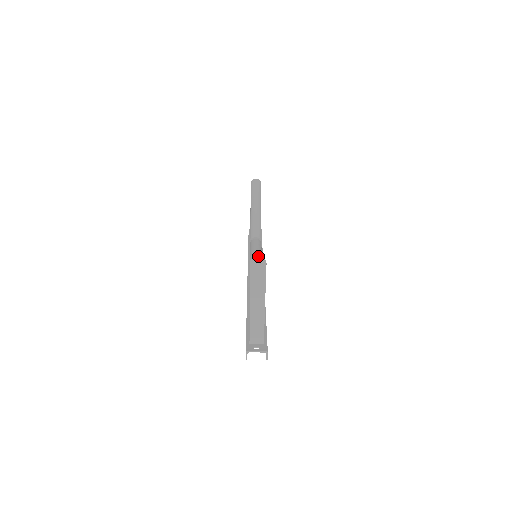
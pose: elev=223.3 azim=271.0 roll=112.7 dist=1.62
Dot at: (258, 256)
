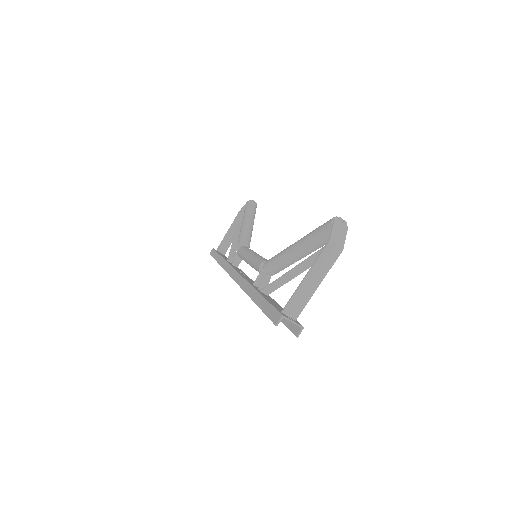
Dot at: (341, 218)
